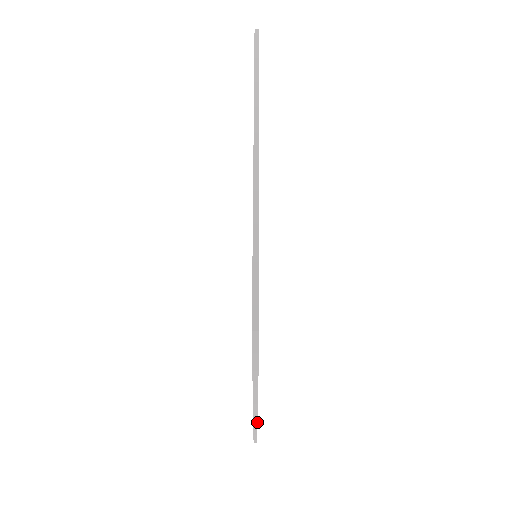
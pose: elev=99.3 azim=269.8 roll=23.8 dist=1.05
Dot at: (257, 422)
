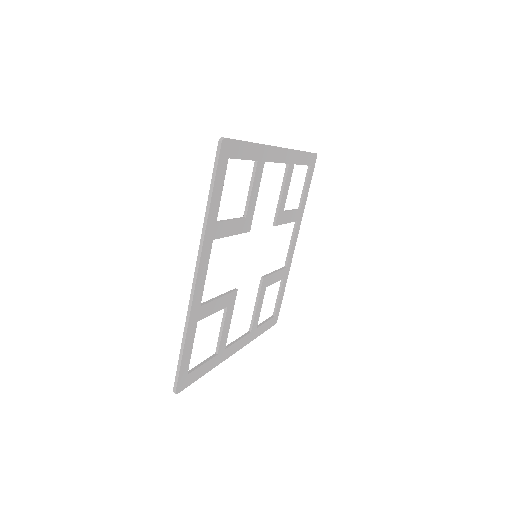
Dot at: (189, 316)
